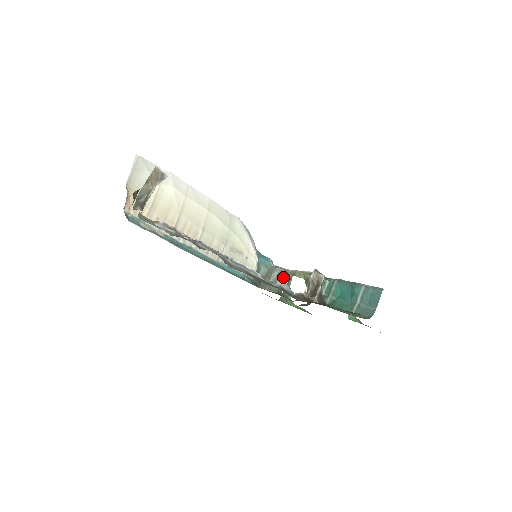
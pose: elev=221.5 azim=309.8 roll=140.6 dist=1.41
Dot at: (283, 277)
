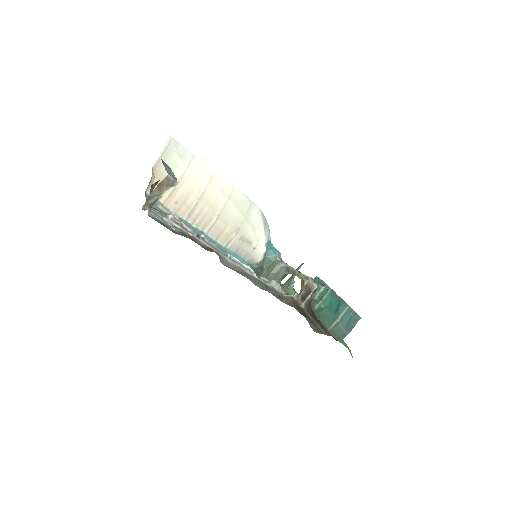
Dot at: (285, 272)
